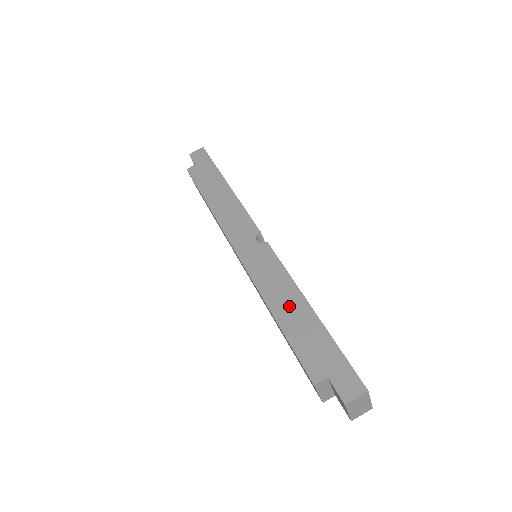
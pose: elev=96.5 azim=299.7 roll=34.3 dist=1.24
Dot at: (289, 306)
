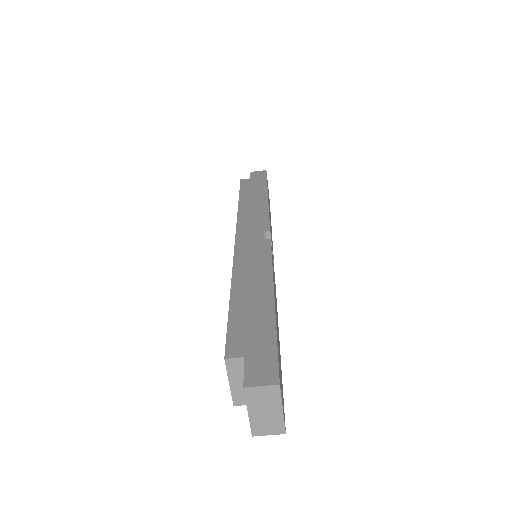
Dot at: (252, 288)
